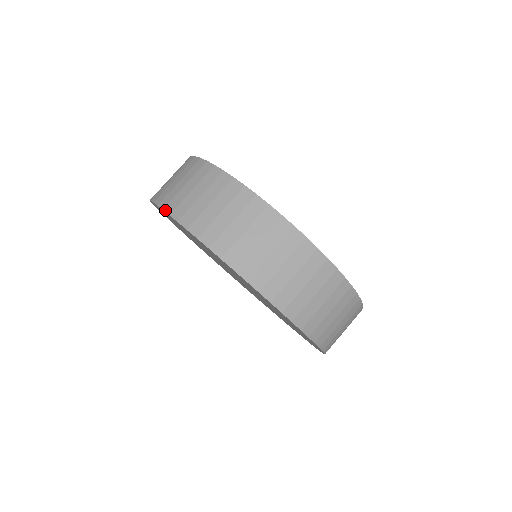
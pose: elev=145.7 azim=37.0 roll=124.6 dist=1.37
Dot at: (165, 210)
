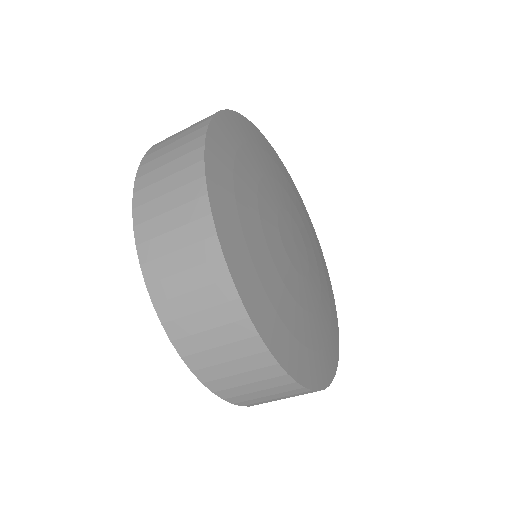
Dot at: (135, 232)
